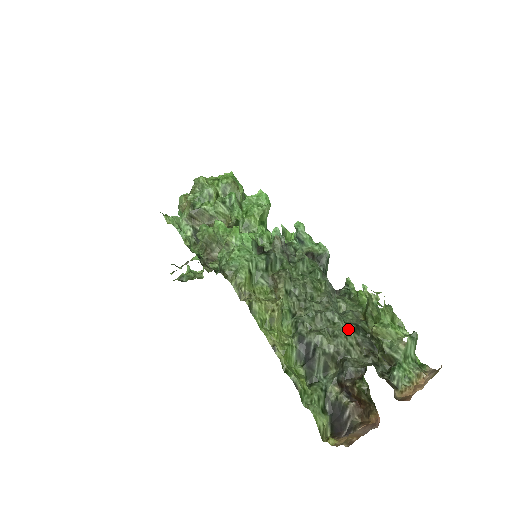
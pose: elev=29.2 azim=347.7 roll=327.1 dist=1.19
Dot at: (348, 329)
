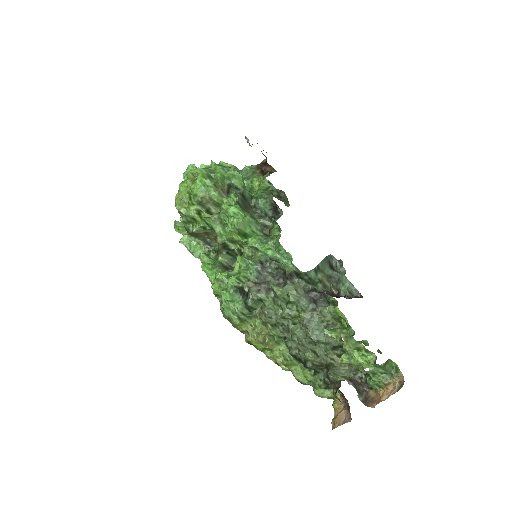
Dot at: (326, 349)
